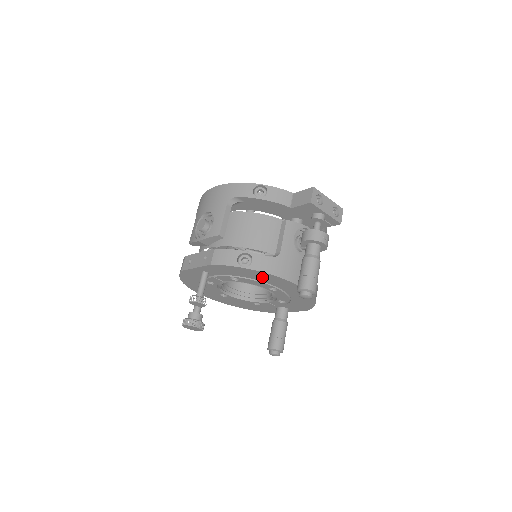
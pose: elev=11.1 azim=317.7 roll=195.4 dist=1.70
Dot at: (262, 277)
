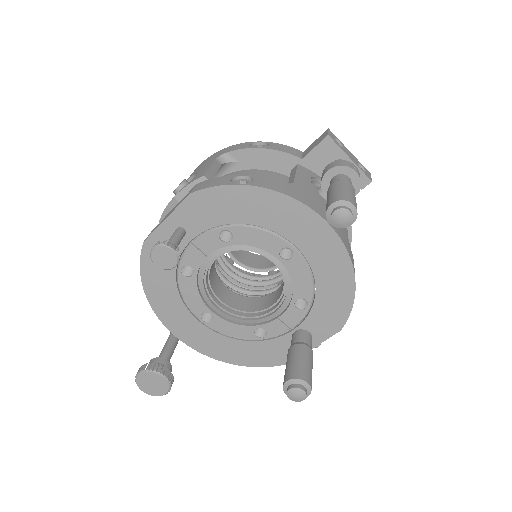
Dot at: (269, 212)
